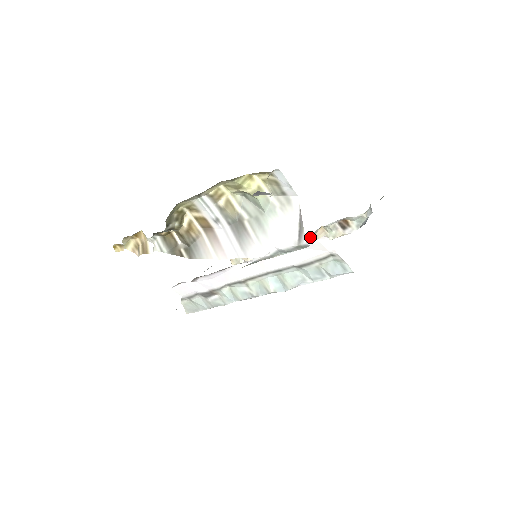
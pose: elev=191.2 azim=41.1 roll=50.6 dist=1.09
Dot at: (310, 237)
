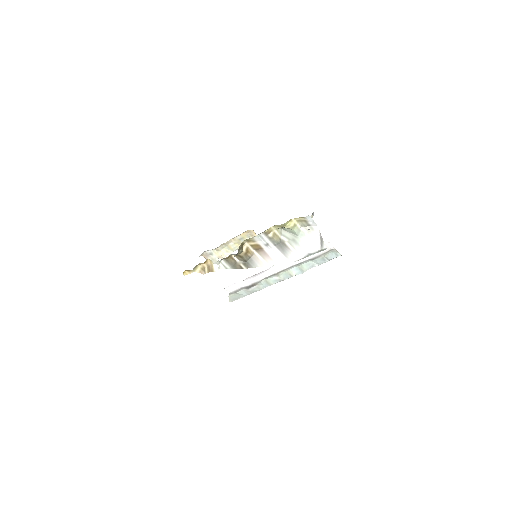
Dot at: occluded
